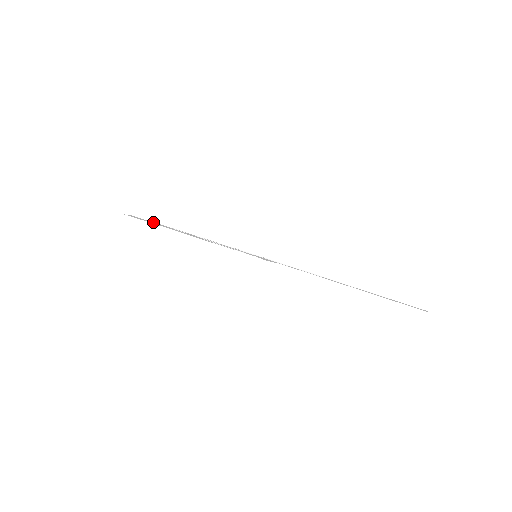
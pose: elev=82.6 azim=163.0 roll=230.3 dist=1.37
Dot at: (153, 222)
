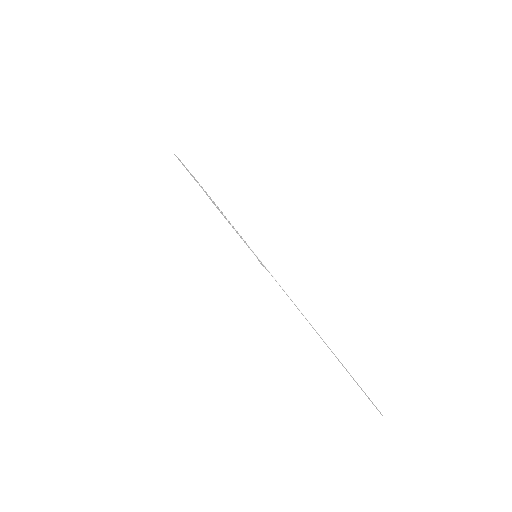
Dot at: occluded
